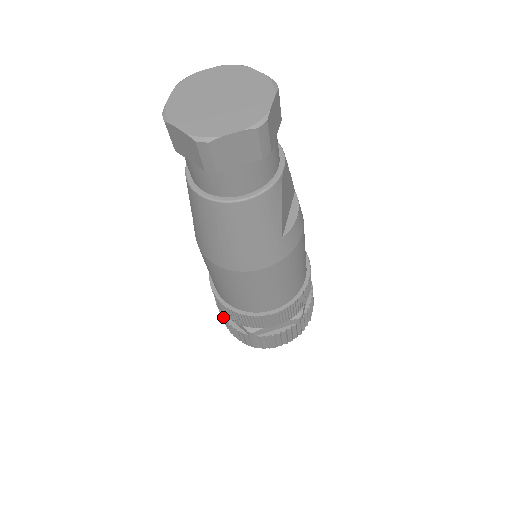
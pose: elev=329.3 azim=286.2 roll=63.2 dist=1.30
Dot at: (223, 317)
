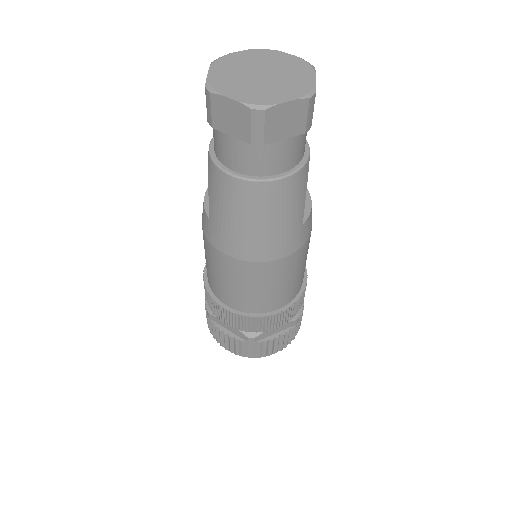
Dot at: (216, 327)
